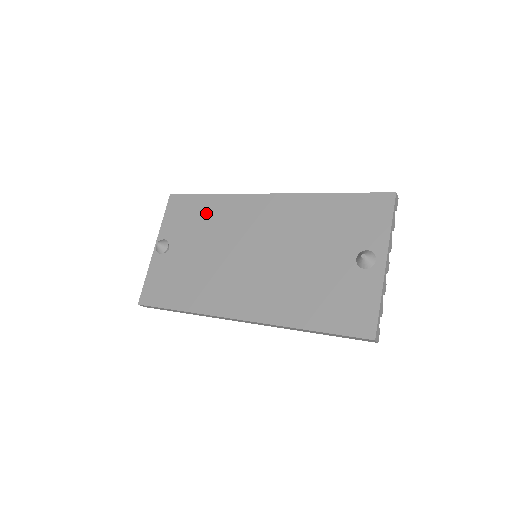
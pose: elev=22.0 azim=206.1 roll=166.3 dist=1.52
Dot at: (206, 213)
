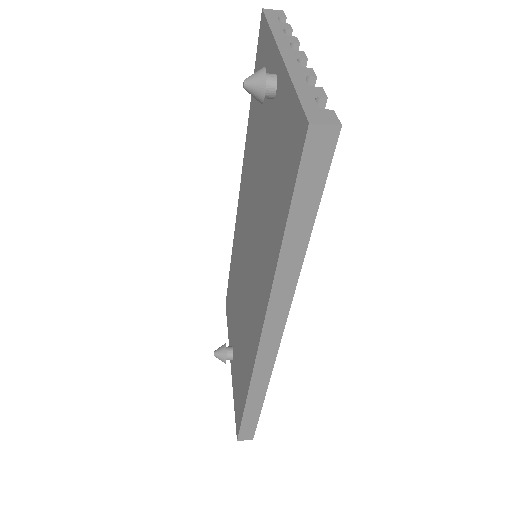
Dot at: (232, 280)
